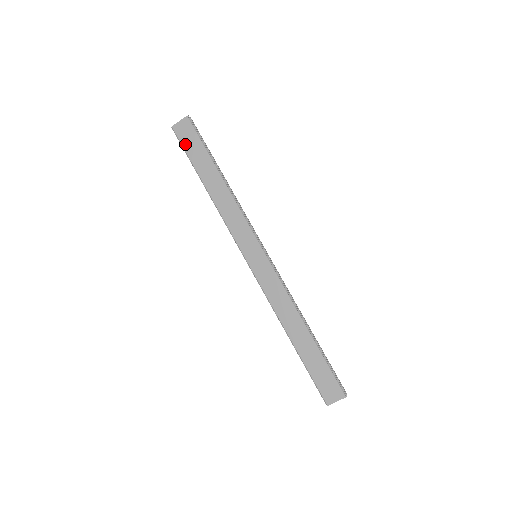
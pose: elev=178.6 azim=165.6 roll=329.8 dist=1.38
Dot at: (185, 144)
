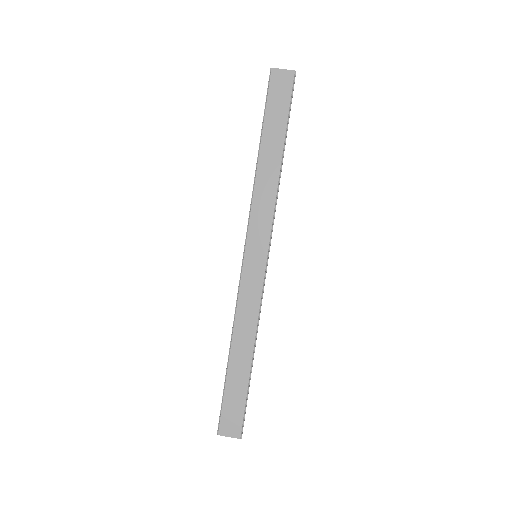
Dot at: (272, 96)
